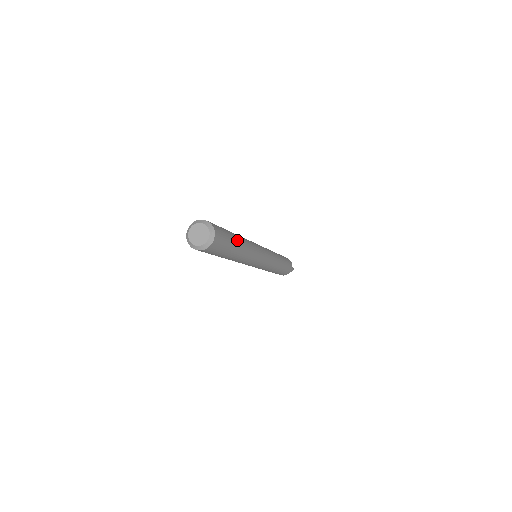
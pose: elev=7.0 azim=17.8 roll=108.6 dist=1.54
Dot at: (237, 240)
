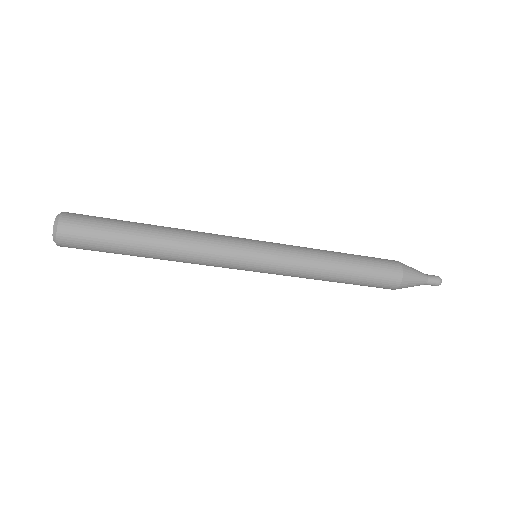
Dot at: (136, 231)
